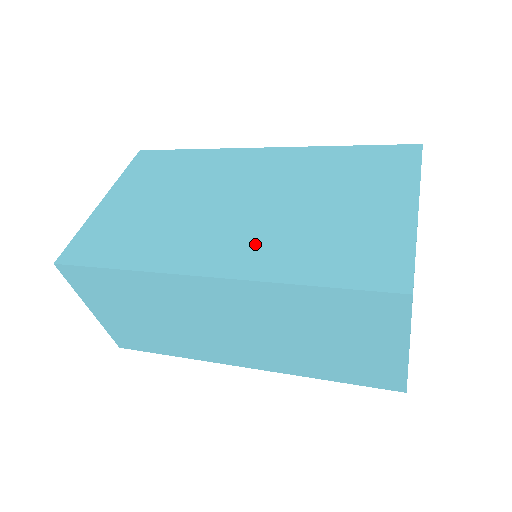
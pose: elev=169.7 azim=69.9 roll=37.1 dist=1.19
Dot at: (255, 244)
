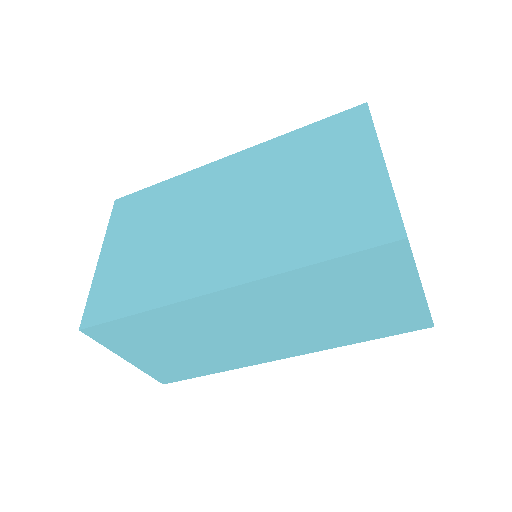
Dot at: (253, 245)
